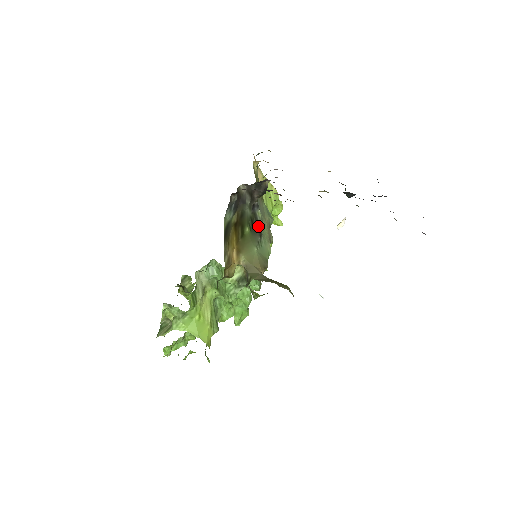
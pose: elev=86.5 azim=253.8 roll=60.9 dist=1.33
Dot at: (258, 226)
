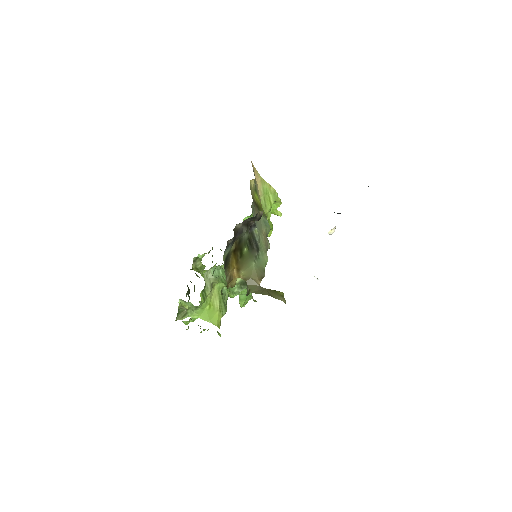
Dot at: (255, 243)
